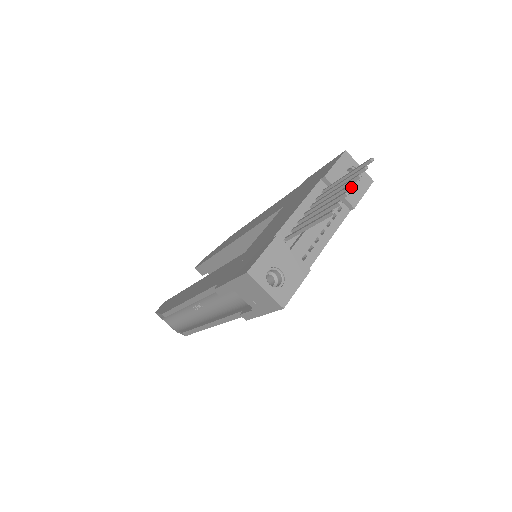
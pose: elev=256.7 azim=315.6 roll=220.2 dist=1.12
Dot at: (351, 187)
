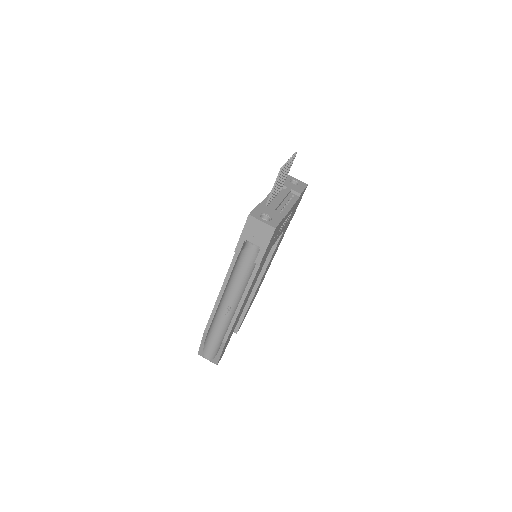
Dot at: (288, 162)
